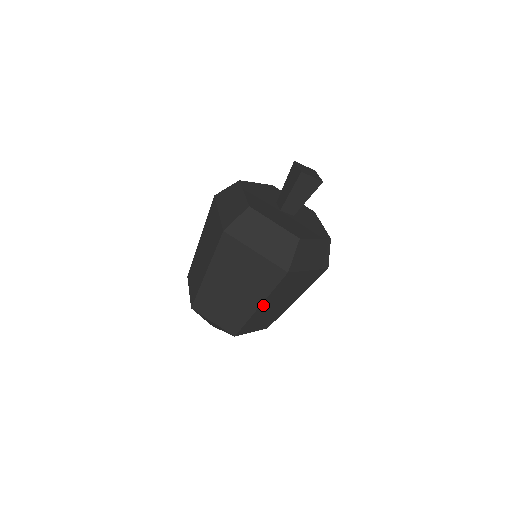
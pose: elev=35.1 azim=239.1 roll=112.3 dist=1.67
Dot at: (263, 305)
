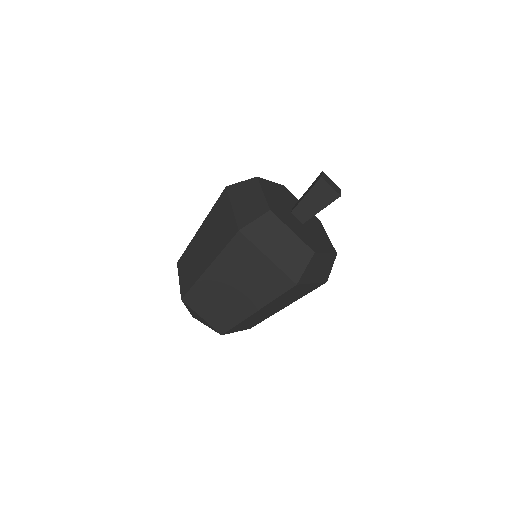
Dot at: occluded
